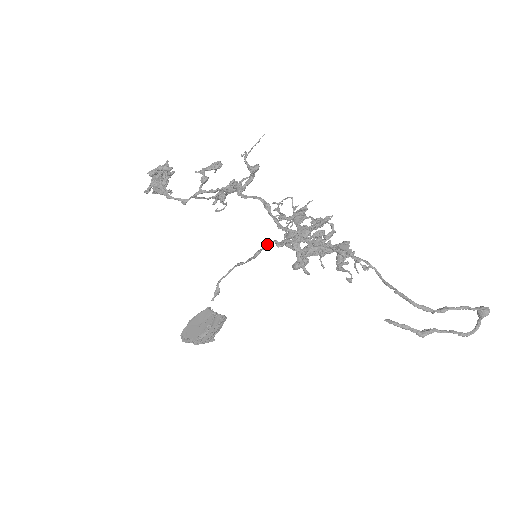
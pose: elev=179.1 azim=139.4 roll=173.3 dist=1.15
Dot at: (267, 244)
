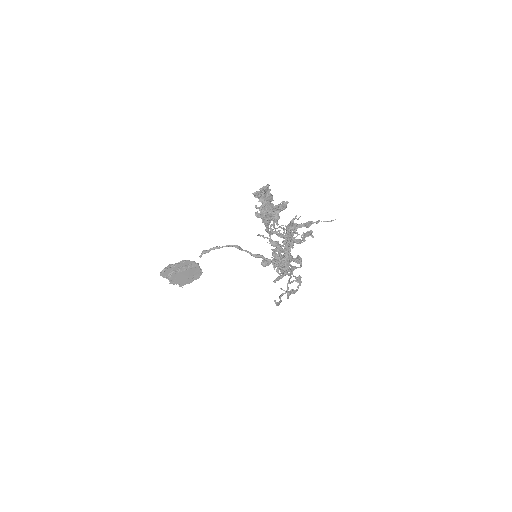
Dot at: (272, 261)
